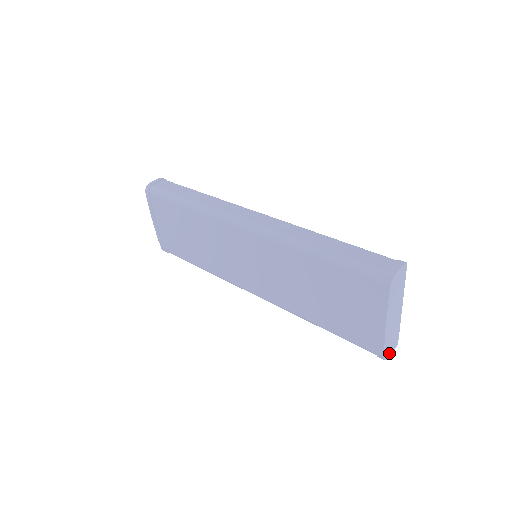
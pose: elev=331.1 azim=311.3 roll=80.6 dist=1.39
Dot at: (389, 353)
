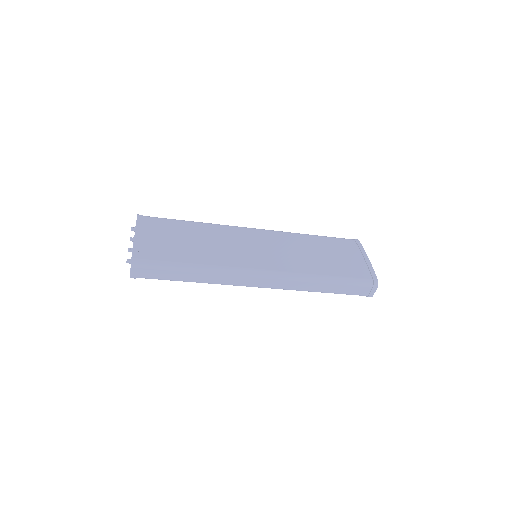
Dot at: (375, 287)
